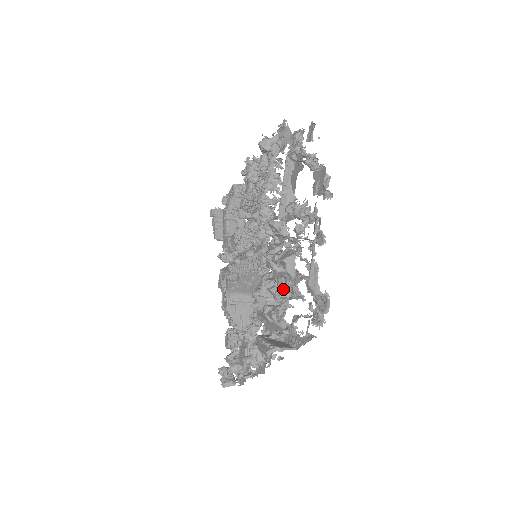
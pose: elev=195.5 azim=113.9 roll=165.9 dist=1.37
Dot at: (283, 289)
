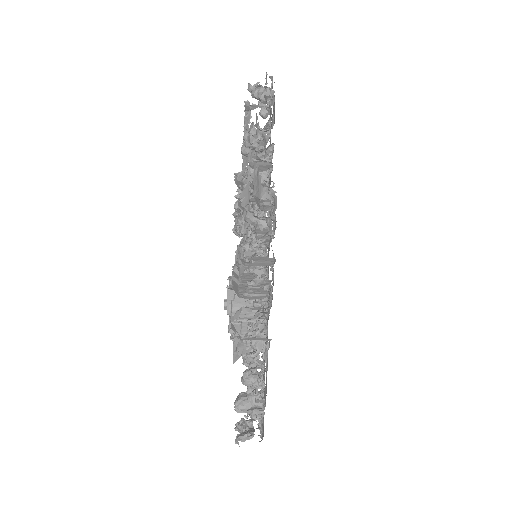
Dot at: (238, 227)
